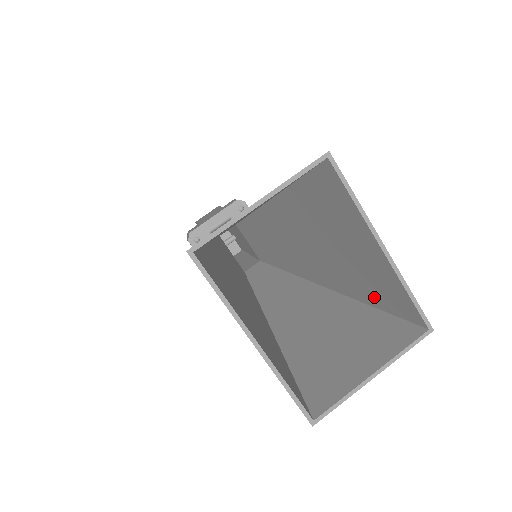
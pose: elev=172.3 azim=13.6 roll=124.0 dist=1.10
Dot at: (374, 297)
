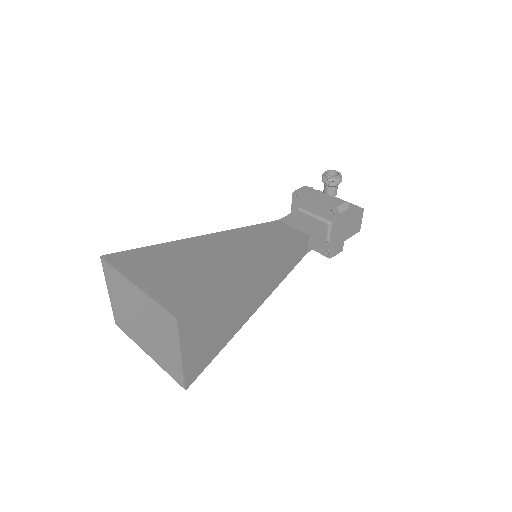
Dot at: (199, 293)
